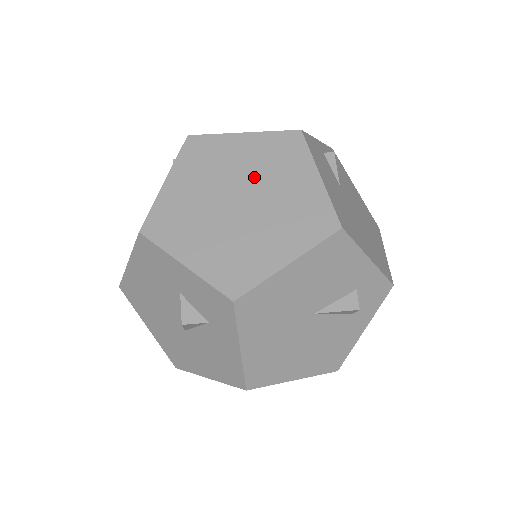
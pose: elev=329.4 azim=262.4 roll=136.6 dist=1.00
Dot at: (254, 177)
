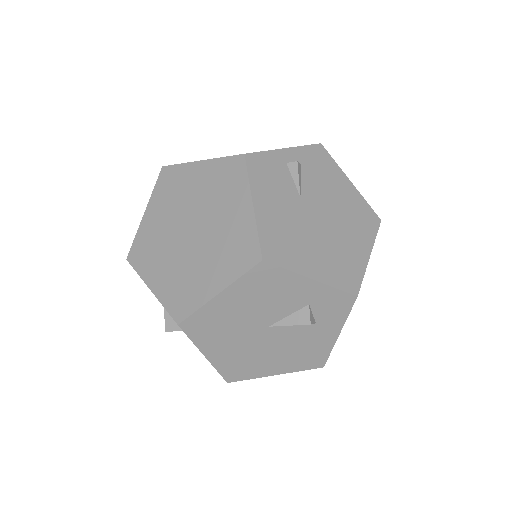
Dot at: (203, 207)
